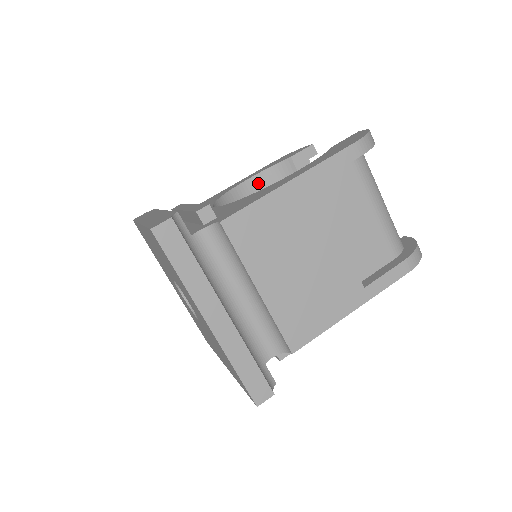
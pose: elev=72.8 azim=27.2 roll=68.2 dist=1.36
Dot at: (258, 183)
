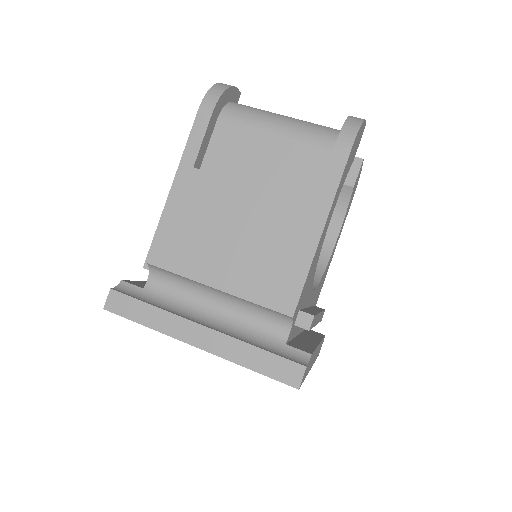
Dot at: occluded
